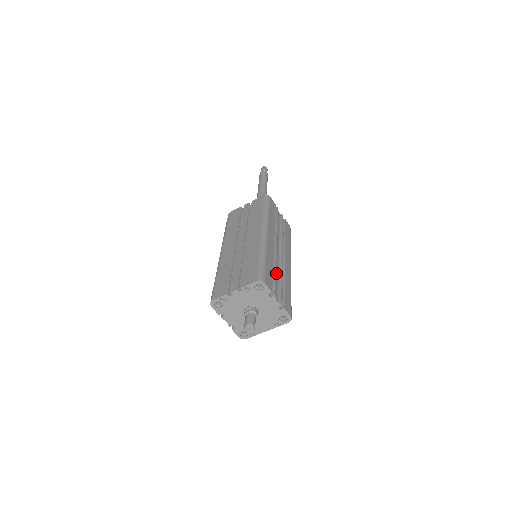
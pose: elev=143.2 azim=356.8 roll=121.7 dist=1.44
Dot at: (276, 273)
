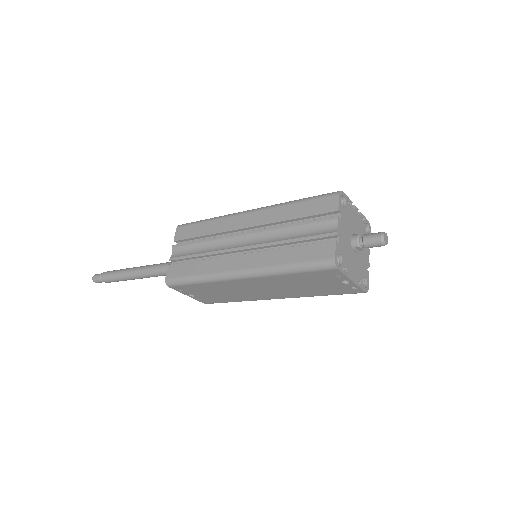
Dot at: occluded
